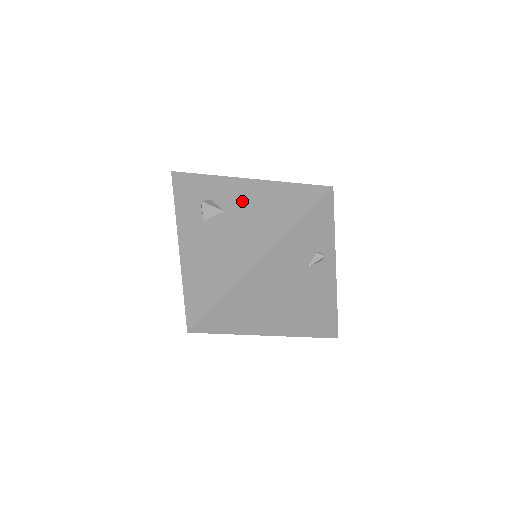
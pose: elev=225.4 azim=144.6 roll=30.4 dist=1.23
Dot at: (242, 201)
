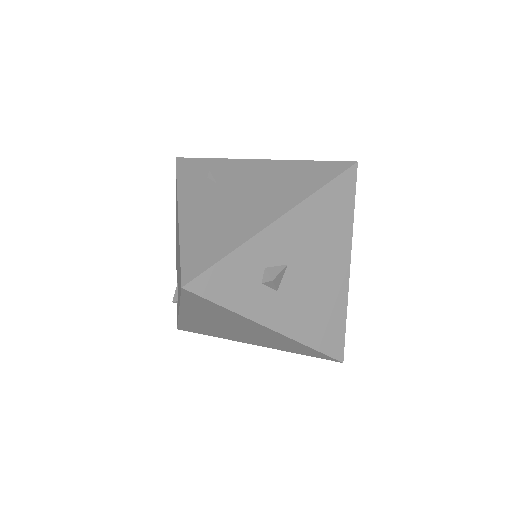
Dot at: (296, 241)
